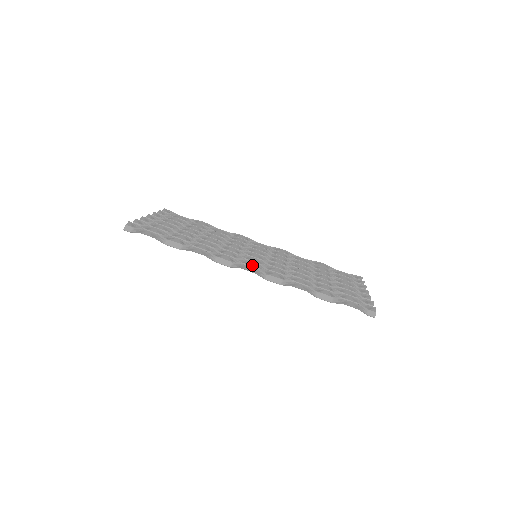
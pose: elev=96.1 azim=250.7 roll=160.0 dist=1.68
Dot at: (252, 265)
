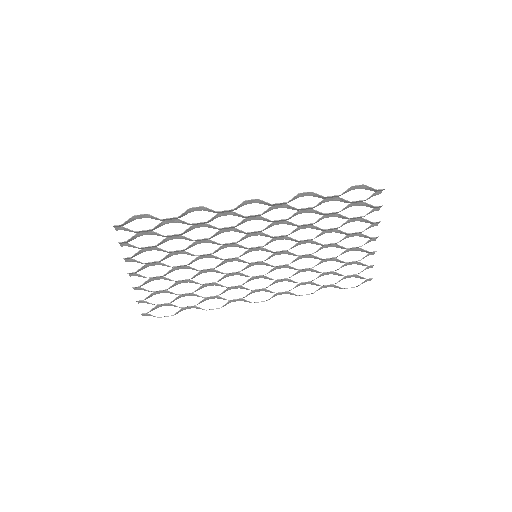
Dot at: (253, 217)
